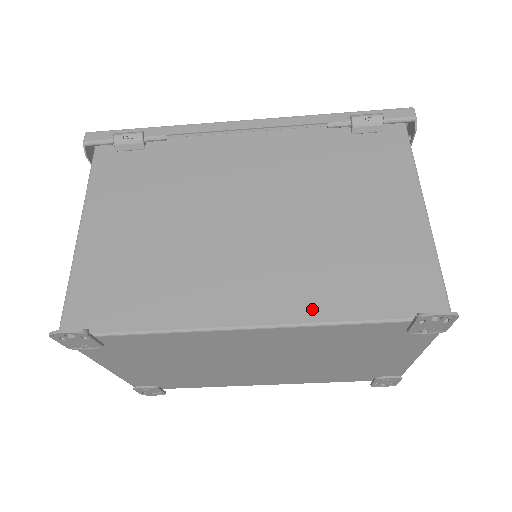
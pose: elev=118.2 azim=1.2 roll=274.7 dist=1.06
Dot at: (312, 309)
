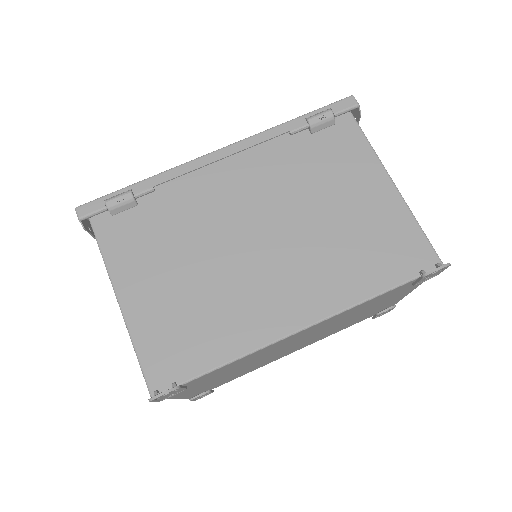
Dot at: (343, 297)
